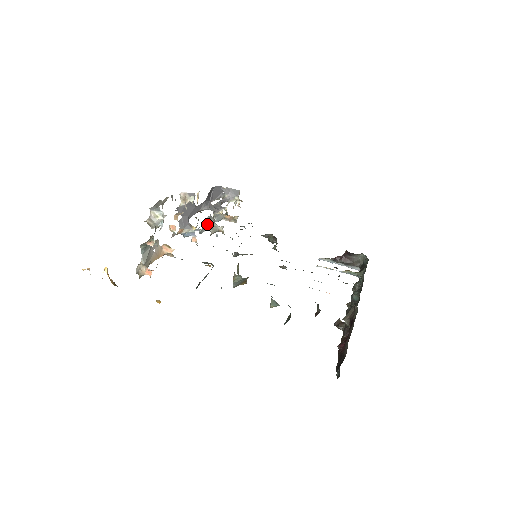
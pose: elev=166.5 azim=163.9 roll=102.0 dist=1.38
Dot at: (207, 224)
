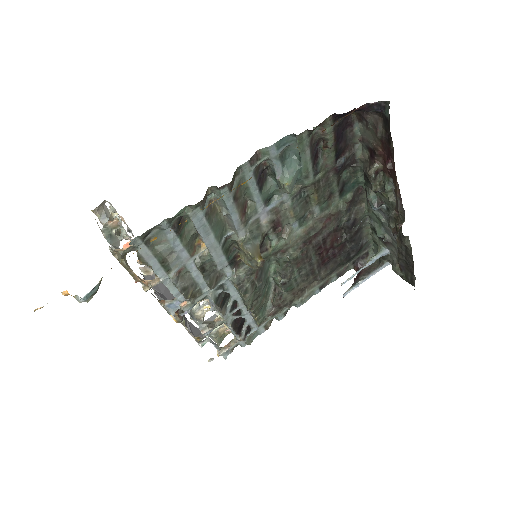
Dot at: (196, 319)
